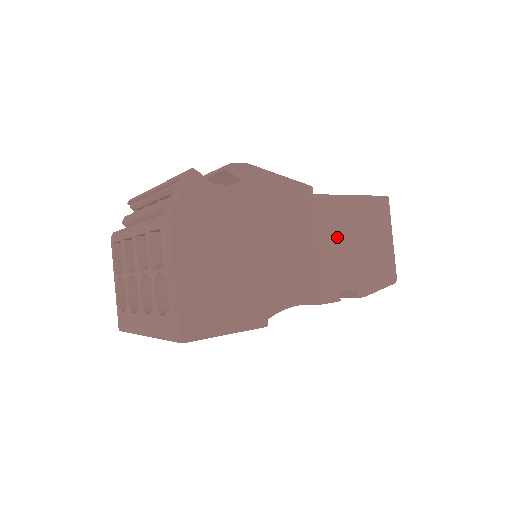
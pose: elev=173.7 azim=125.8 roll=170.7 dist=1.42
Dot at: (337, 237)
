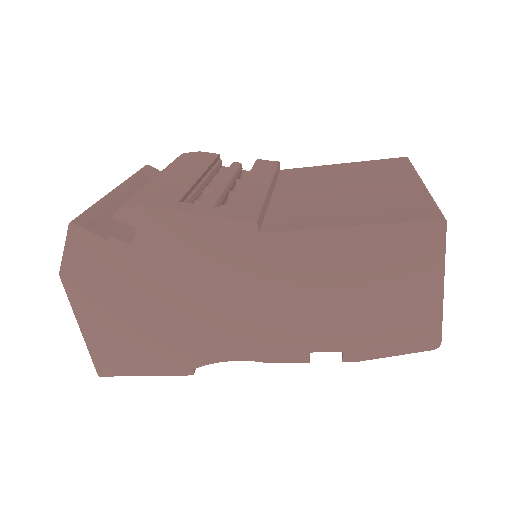
Dot at: (307, 288)
